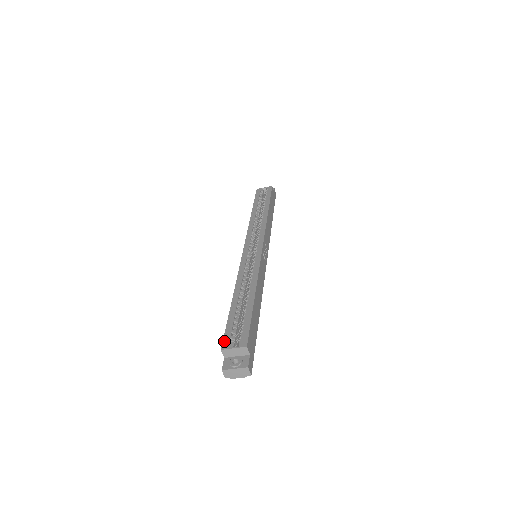
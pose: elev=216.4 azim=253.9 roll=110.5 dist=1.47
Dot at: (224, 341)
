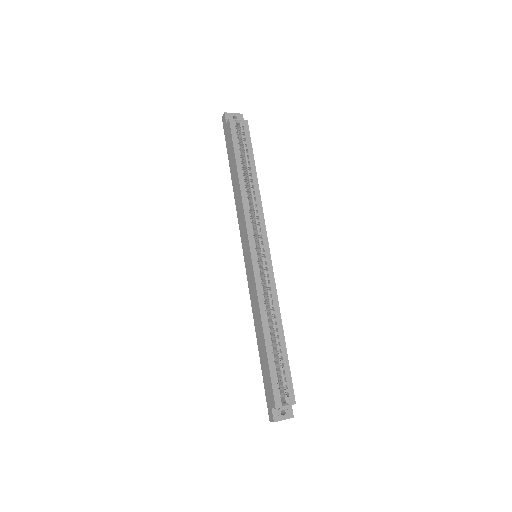
Dot at: (275, 398)
